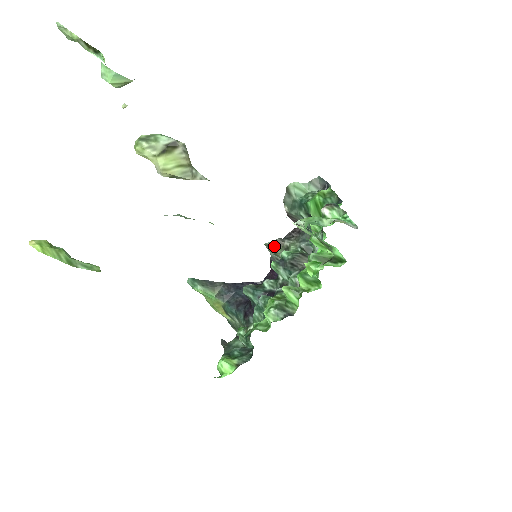
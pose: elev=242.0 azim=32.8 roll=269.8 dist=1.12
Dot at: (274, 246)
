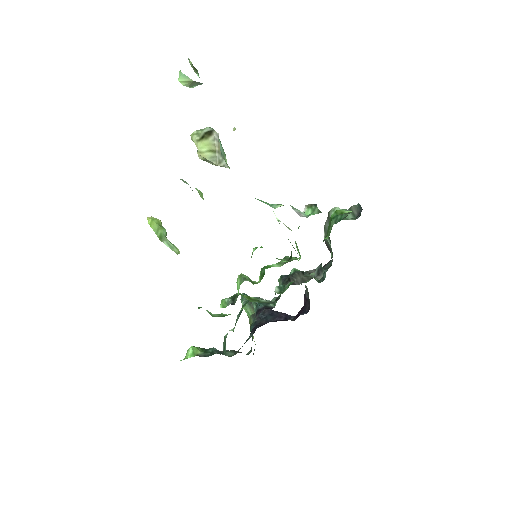
Dot at: occluded
